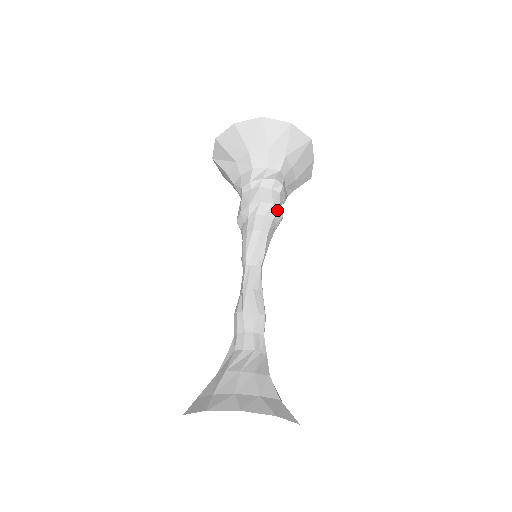
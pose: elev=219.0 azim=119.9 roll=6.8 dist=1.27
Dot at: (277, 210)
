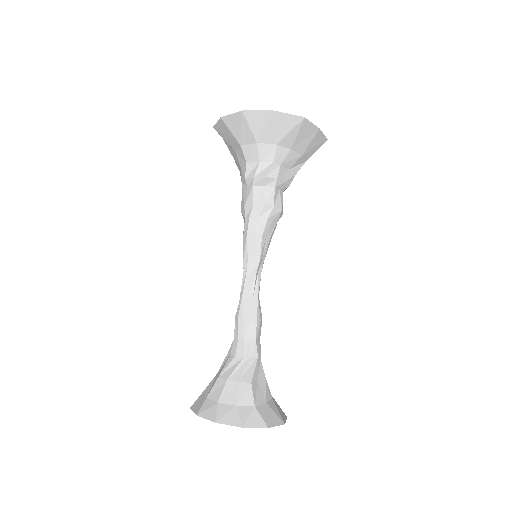
Dot at: (271, 209)
